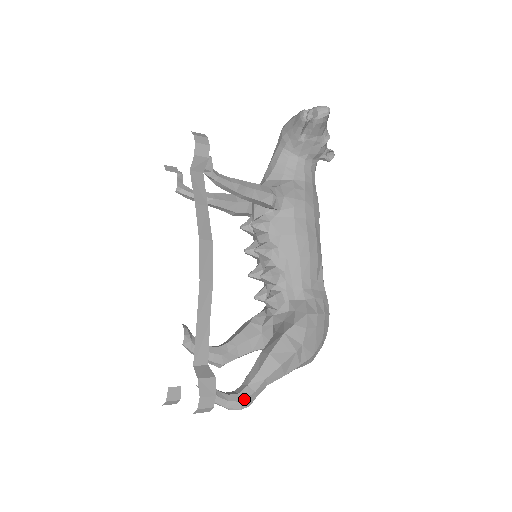
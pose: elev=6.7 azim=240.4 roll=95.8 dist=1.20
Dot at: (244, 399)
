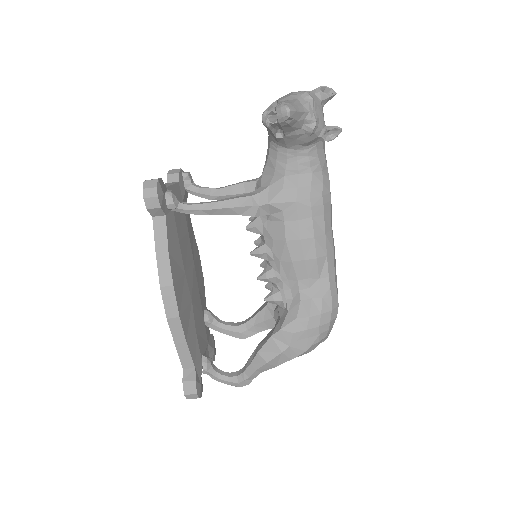
Dot at: (240, 382)
